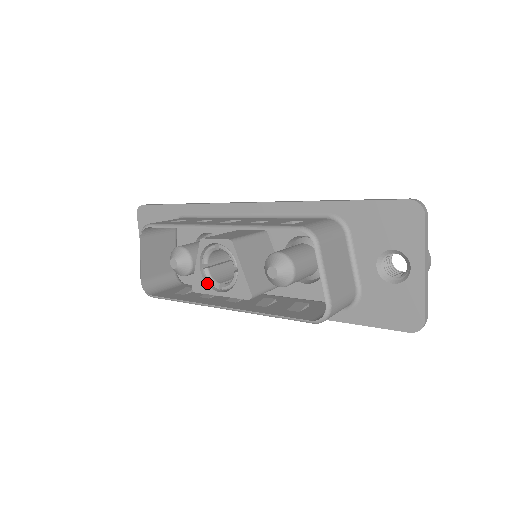
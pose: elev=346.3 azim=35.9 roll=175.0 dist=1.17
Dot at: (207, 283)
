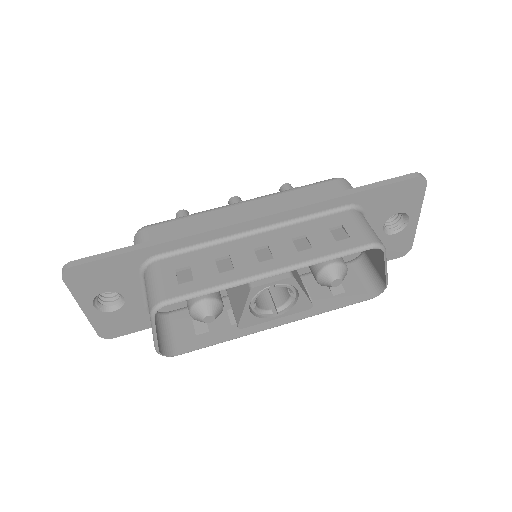
Dot at: (258, 316)
